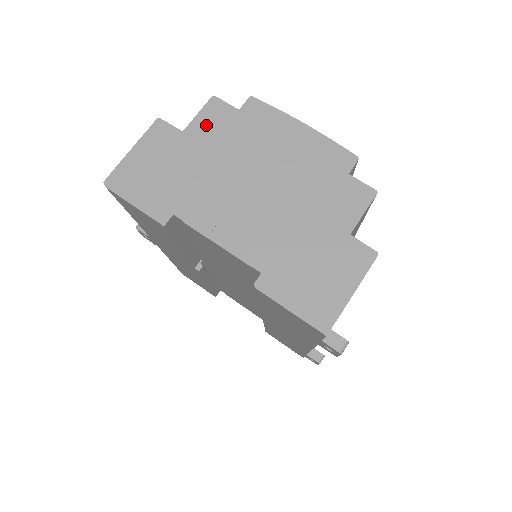
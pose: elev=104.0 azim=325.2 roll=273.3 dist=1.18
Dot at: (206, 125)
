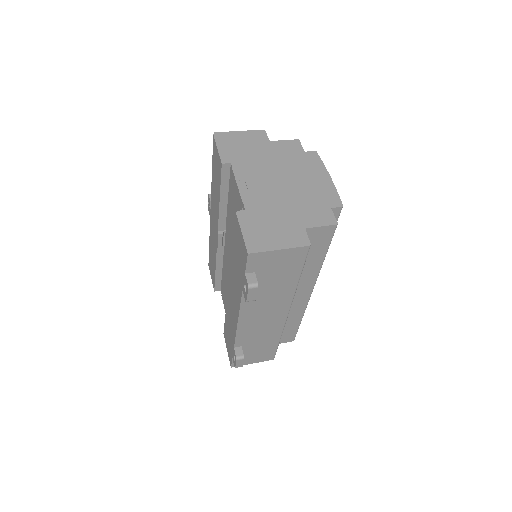
Dot at: (283, 146)
